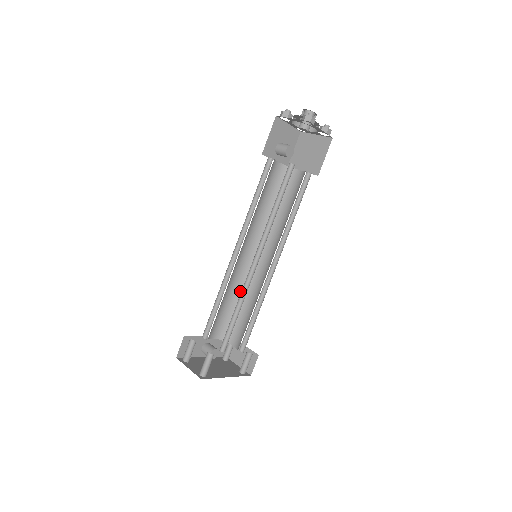
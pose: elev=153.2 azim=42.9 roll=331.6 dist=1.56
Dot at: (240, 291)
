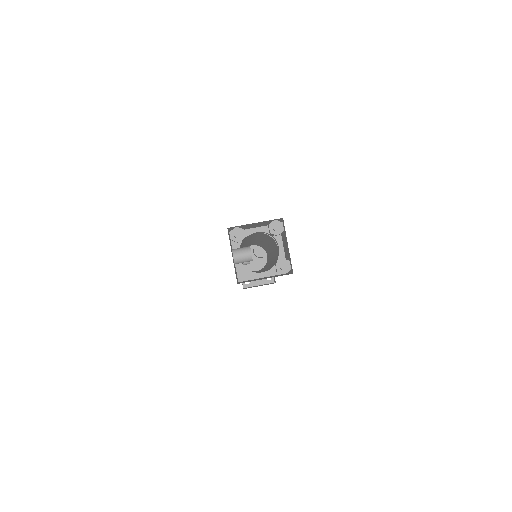
Dot at: occluded
